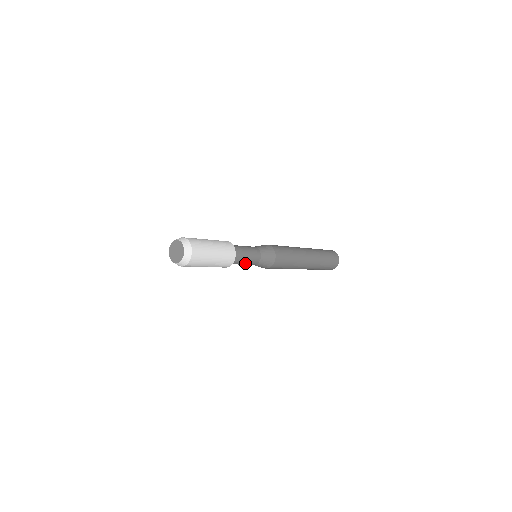
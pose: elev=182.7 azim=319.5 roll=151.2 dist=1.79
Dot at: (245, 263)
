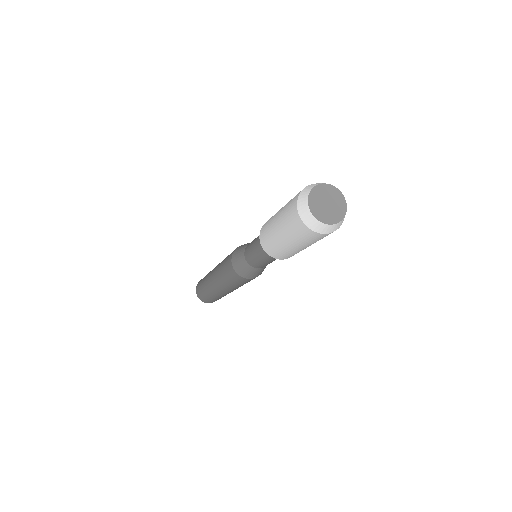
Dot at: occluded
